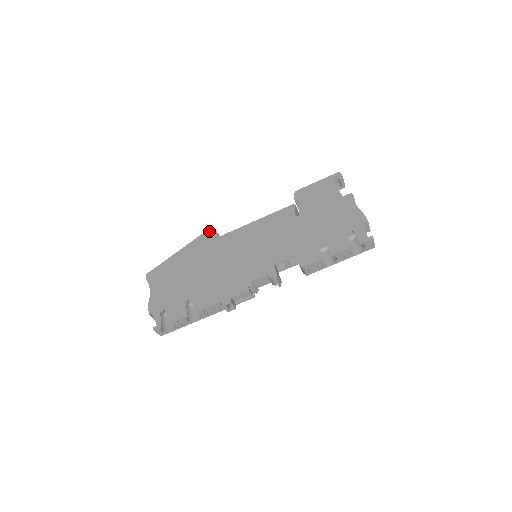
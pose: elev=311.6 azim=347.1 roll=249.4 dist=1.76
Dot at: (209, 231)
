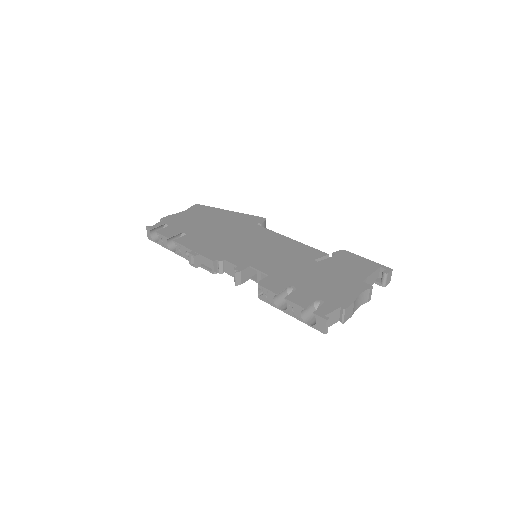
Dot at: (261, 218)
